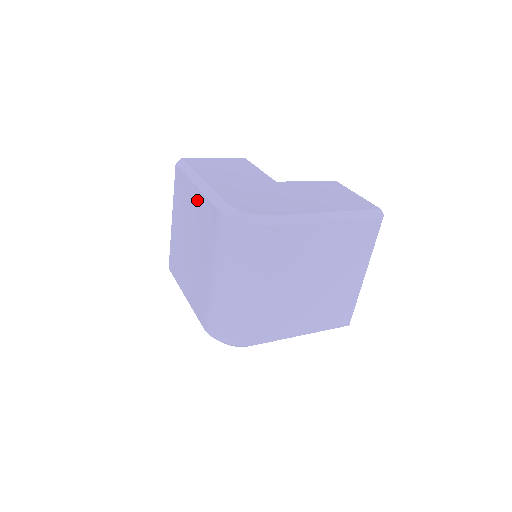
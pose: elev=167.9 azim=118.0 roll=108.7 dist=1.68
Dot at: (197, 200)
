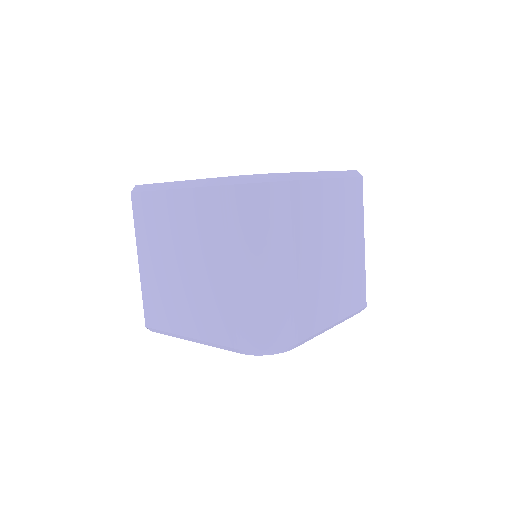
Dot at: (181, 203)
